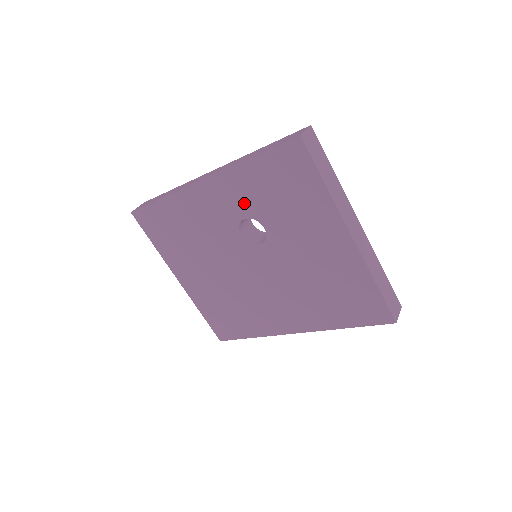
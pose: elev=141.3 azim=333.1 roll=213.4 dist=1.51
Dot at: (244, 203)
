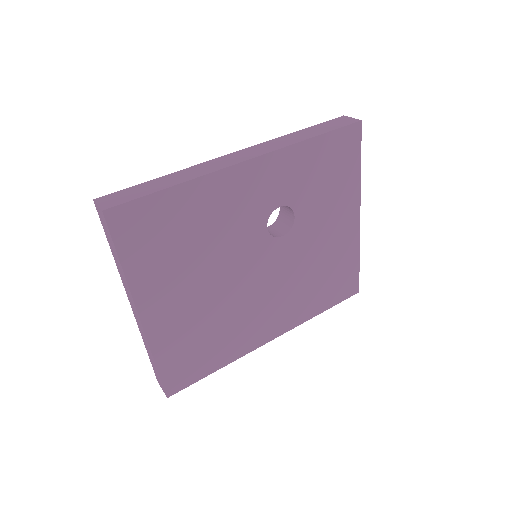
Dot at: (287, 188)
